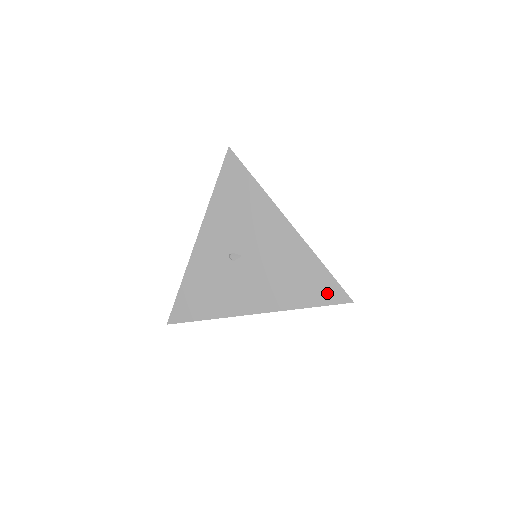
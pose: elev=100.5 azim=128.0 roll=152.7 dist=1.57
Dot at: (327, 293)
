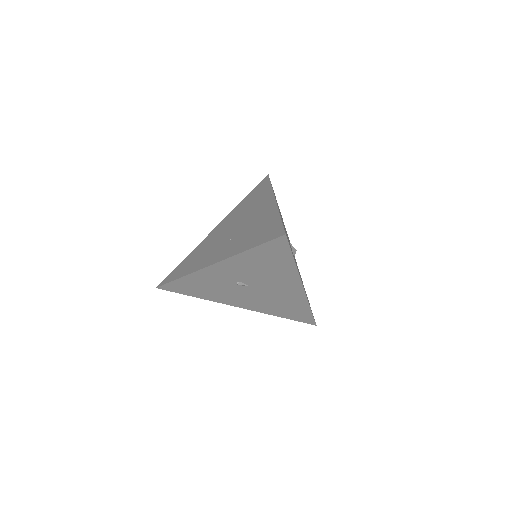
Dot at: (302, 318)
